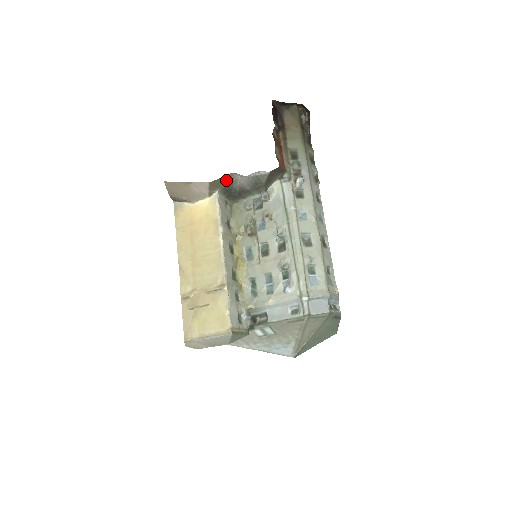
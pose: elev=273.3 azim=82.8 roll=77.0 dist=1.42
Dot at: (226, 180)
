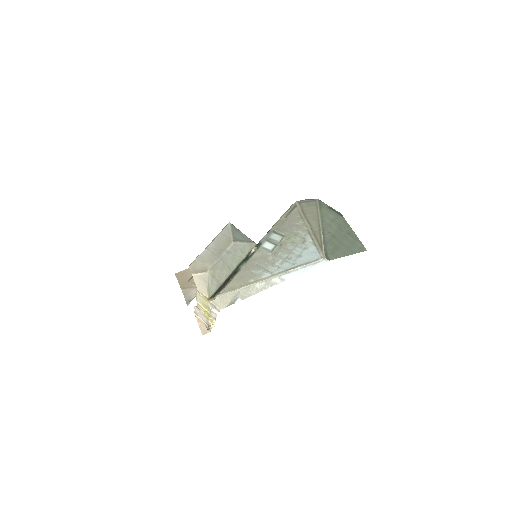
Dot at: occluded
